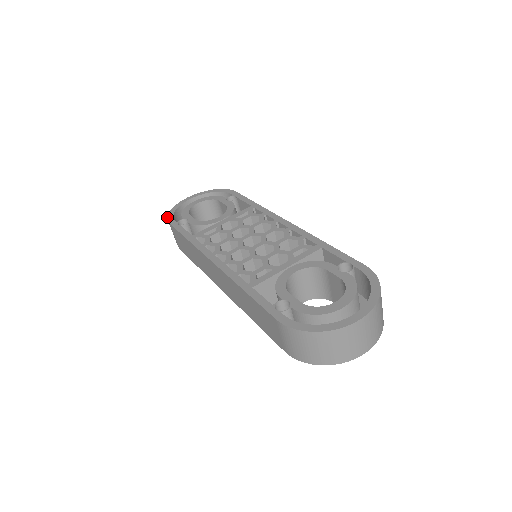
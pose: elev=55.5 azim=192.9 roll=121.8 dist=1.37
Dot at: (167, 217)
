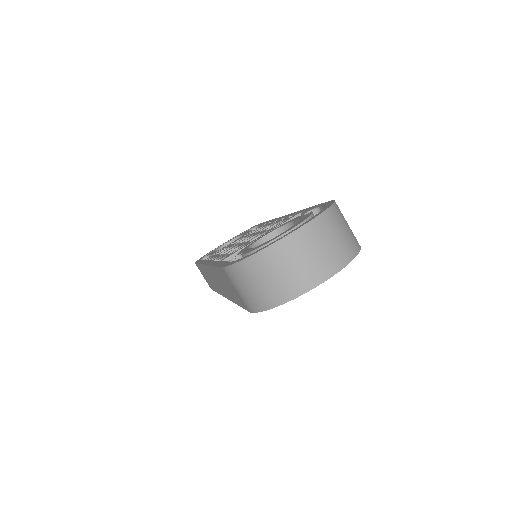
Dot at: occluded
